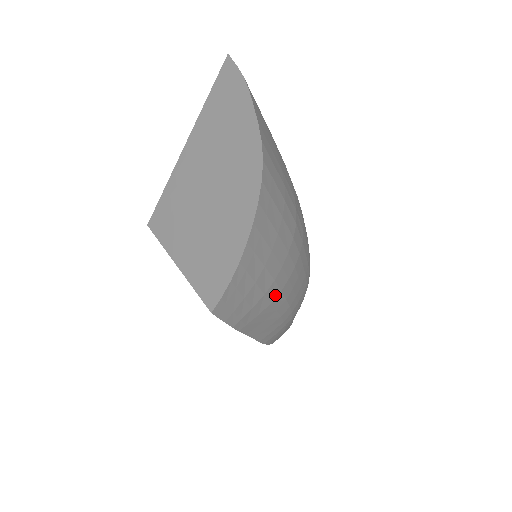
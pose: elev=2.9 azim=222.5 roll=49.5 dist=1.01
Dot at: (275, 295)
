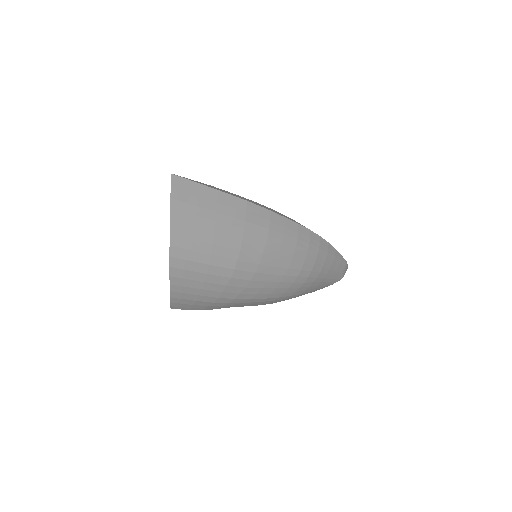
Dot at: (229, 301)
